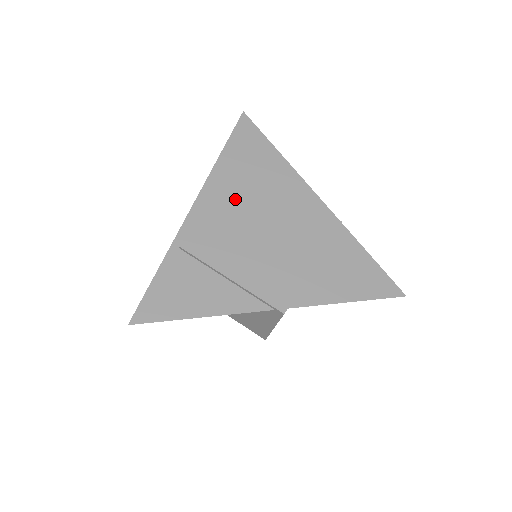
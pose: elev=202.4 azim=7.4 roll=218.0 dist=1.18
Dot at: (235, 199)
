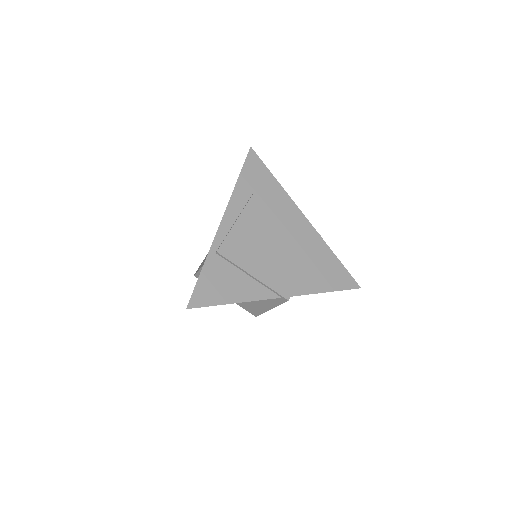
Dot at: (251, 217)
